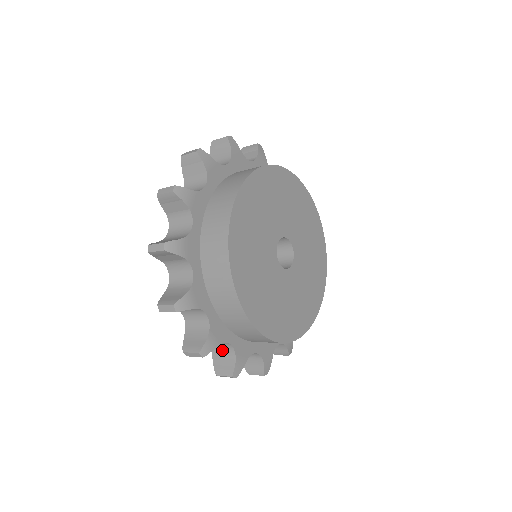
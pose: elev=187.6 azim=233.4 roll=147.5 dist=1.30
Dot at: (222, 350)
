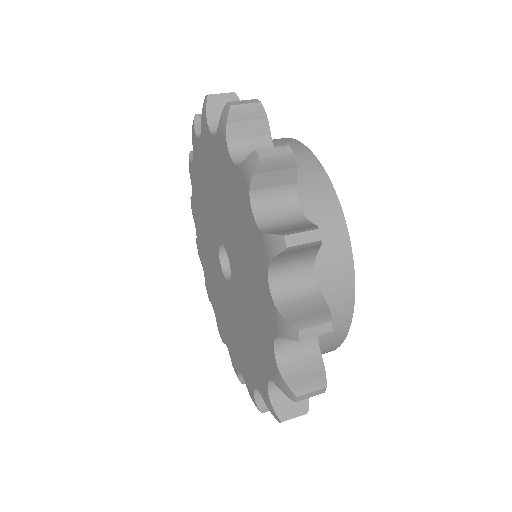
Dot at: occluded
